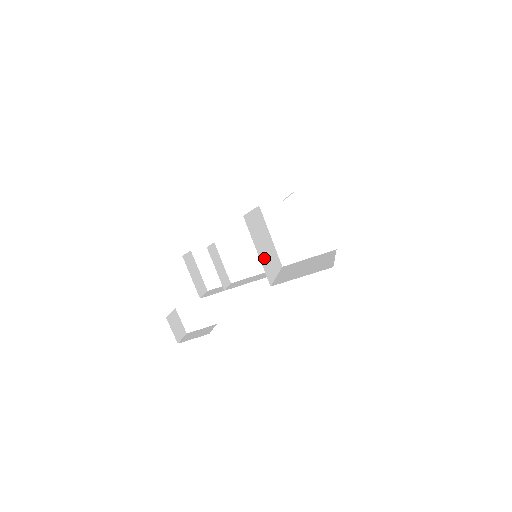
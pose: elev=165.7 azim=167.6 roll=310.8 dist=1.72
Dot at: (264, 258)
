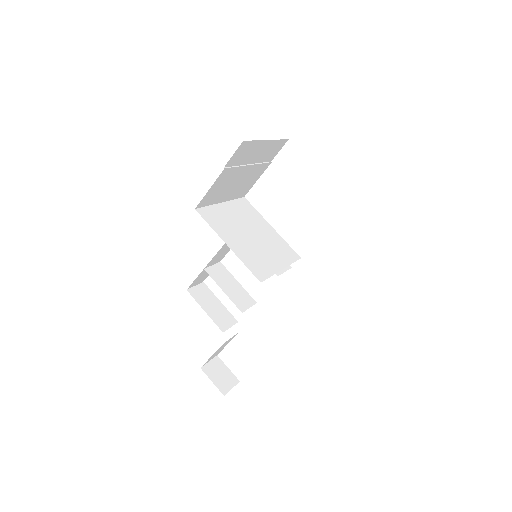
Dot at: (248, 251)
